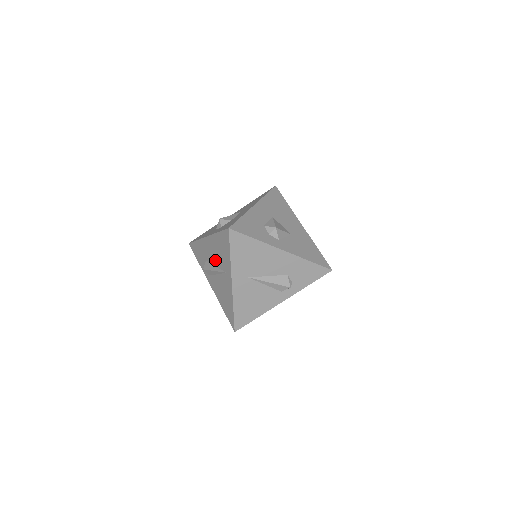
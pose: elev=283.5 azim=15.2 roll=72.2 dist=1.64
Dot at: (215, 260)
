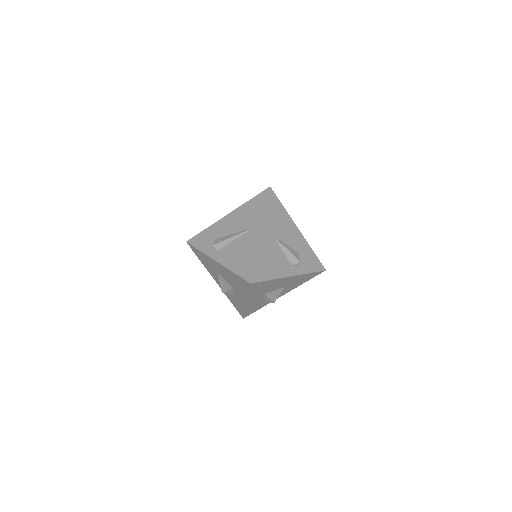
Dot at: (236, 227)
